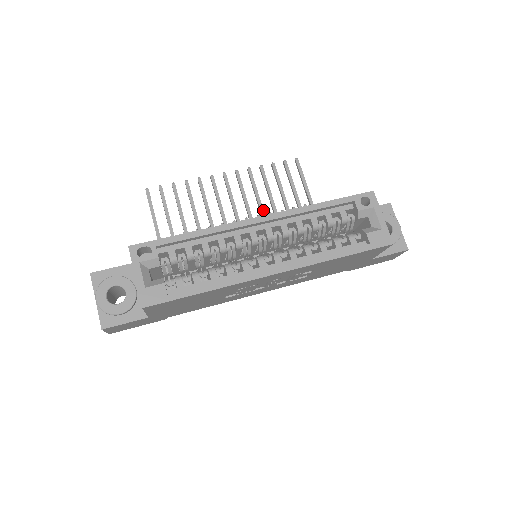
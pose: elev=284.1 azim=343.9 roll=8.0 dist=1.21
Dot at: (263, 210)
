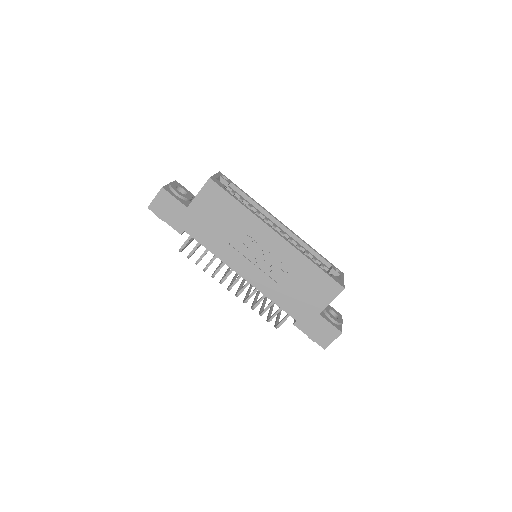
Dot at: occluded
